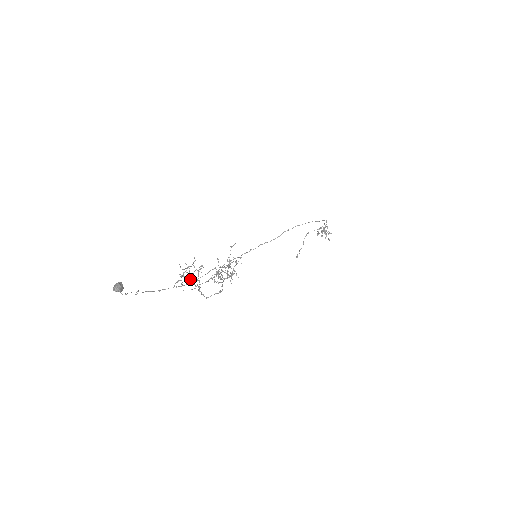
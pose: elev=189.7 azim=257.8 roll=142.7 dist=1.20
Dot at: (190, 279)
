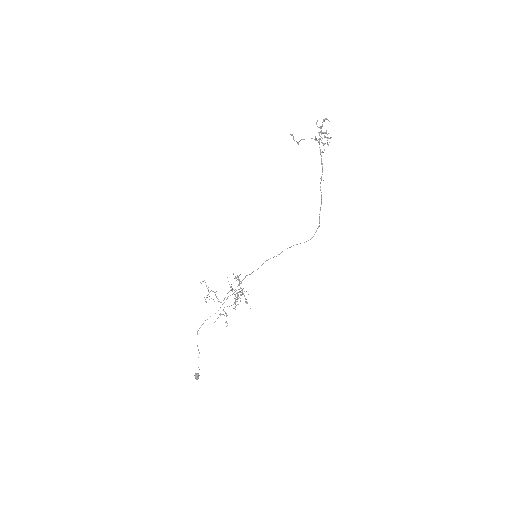
Dot at: occluded
